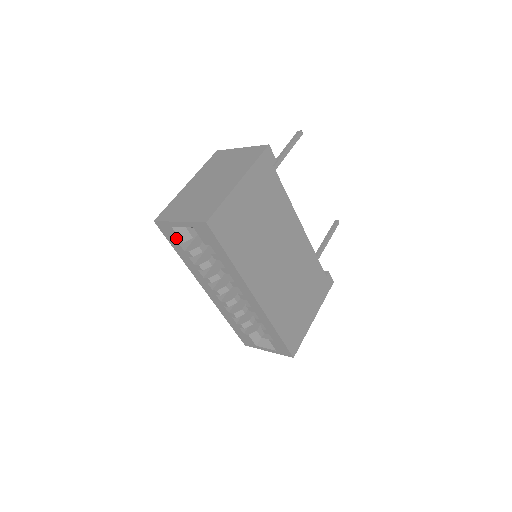
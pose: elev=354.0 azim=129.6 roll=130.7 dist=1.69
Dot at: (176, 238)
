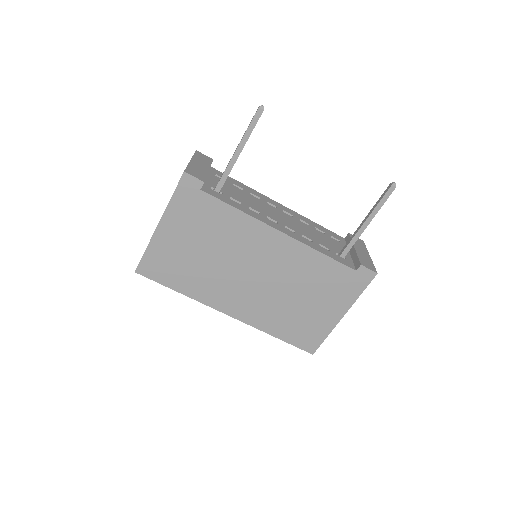
Dot at: occluded
